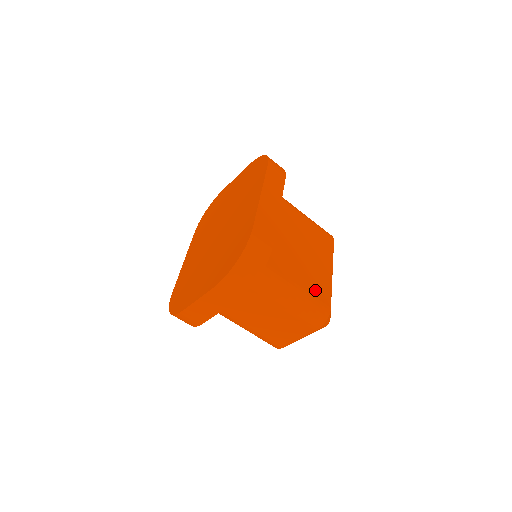
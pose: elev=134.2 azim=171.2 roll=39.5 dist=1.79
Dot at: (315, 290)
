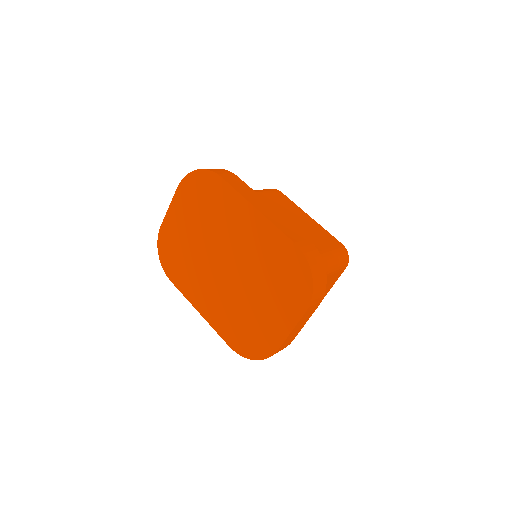
Dot at: (327, 242)
